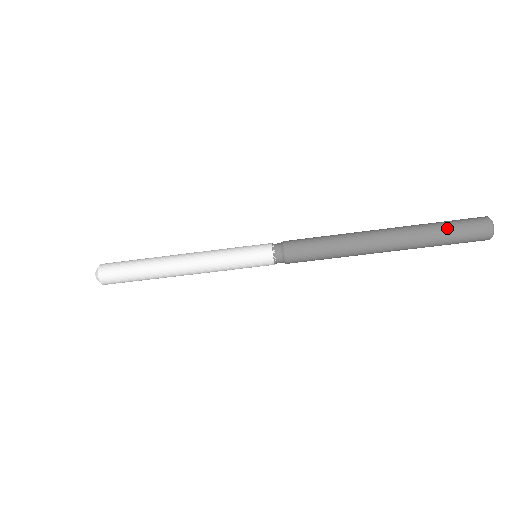
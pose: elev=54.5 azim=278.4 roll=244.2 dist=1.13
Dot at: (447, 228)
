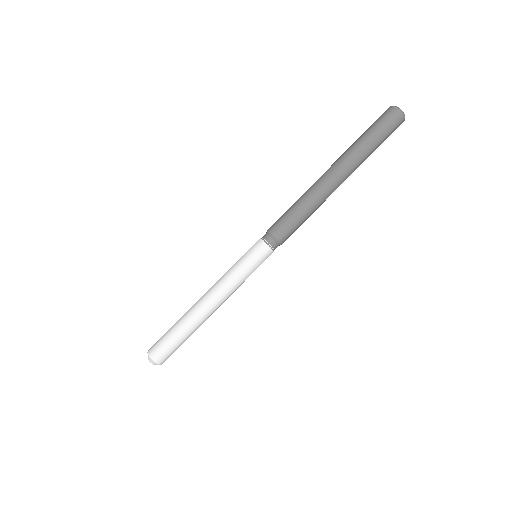
Dot at: (365, 132)
